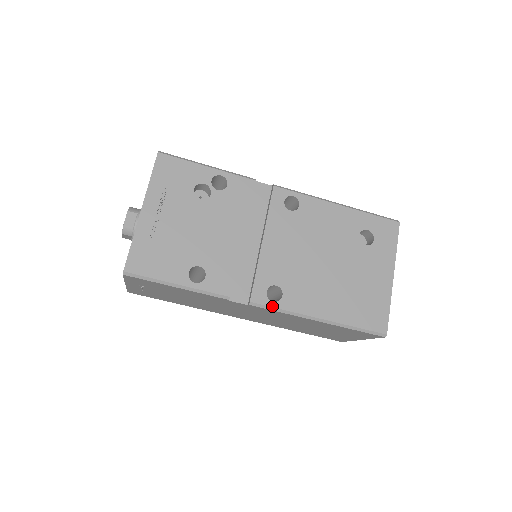
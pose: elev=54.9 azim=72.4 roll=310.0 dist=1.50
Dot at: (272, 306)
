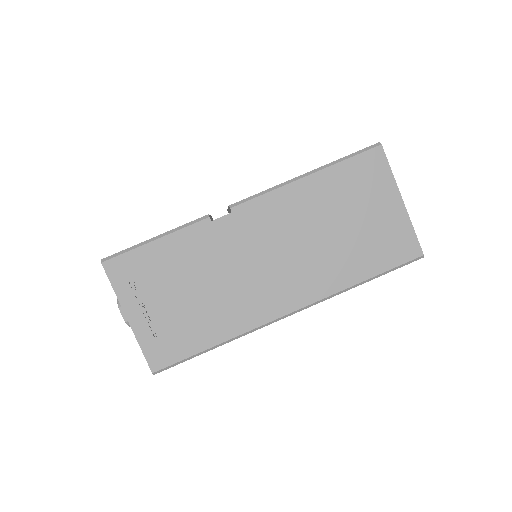
Dot at: (252, 196)
